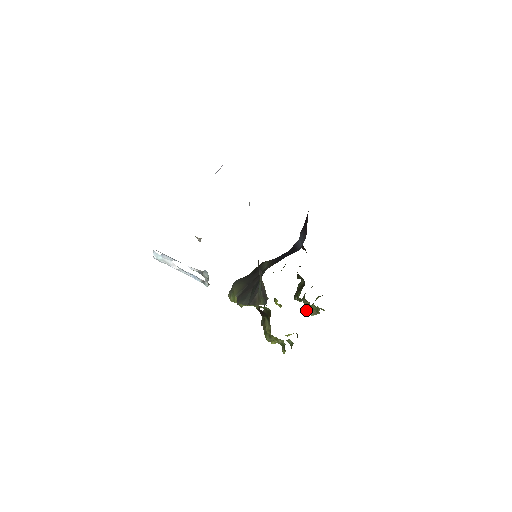
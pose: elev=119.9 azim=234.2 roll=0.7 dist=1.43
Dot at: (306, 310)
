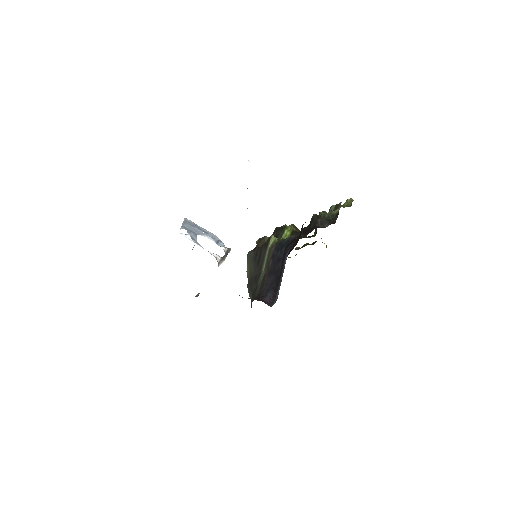
Dot at: occluded
